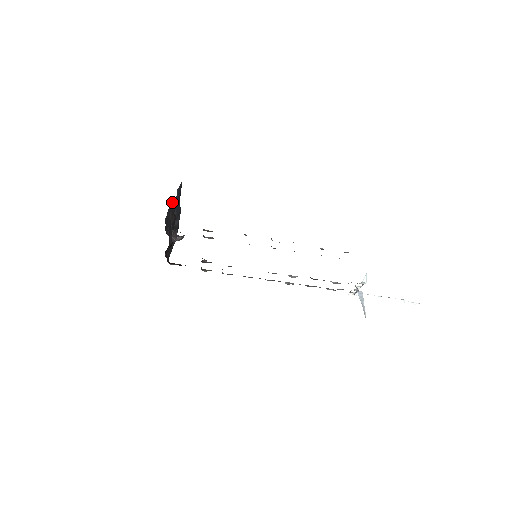
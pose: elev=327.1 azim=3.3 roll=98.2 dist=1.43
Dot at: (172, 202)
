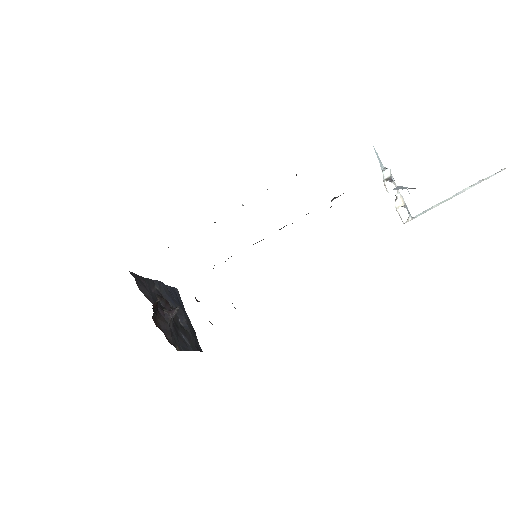
Dot at: (152, 281)
